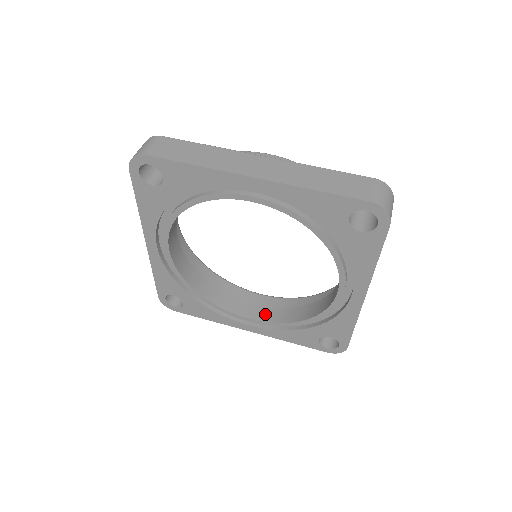
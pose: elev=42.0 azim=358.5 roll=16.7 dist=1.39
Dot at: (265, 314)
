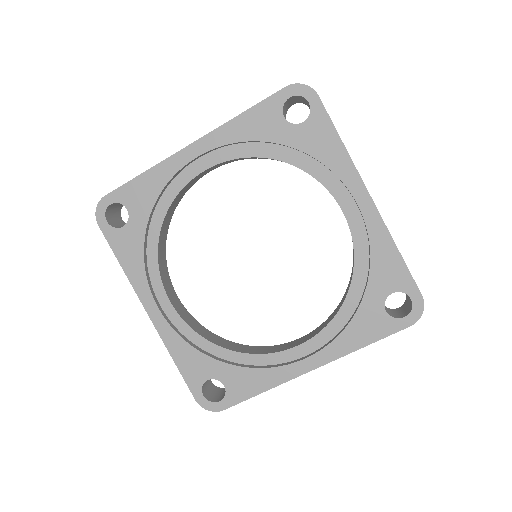
Dot at: (314, 332)
